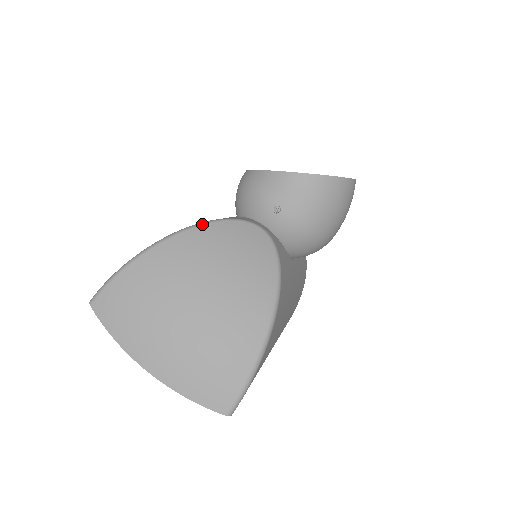
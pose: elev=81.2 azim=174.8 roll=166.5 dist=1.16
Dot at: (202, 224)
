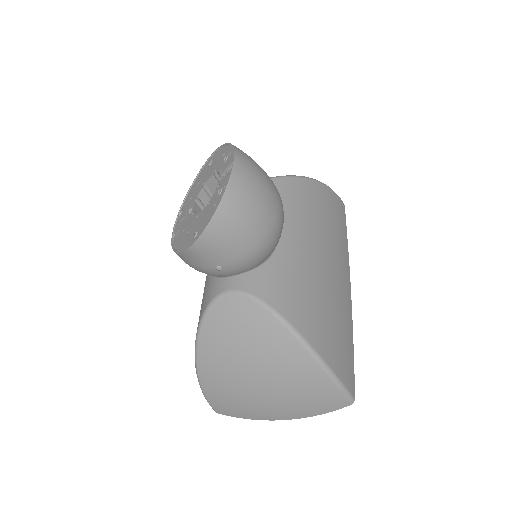
Dot at: (198, 333)
